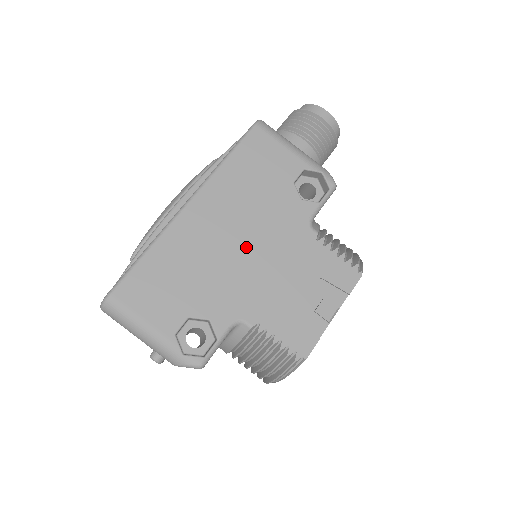
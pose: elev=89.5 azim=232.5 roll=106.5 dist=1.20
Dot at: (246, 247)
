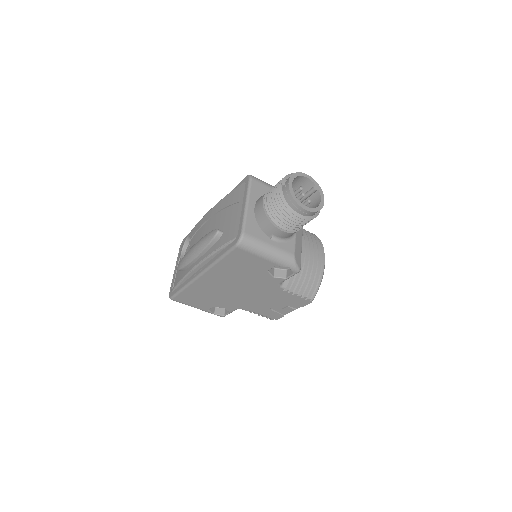
Dot at: (239, 291)
